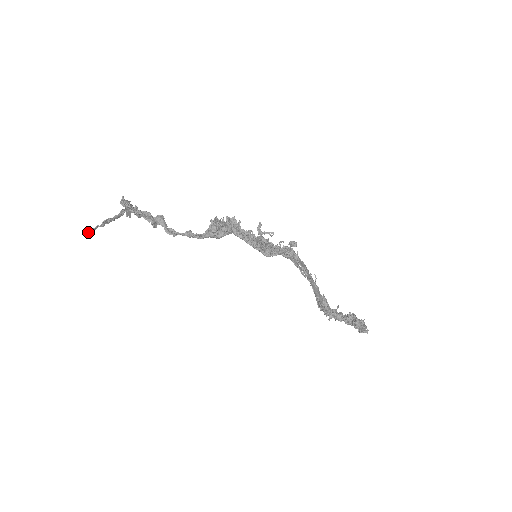
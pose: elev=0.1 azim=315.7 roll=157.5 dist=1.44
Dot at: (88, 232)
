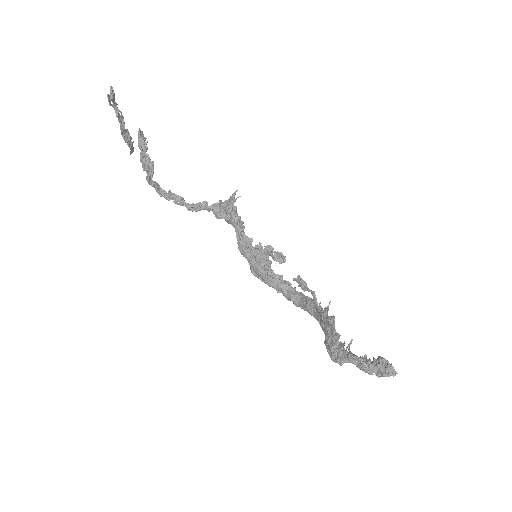
Dot at: (113, 92)
